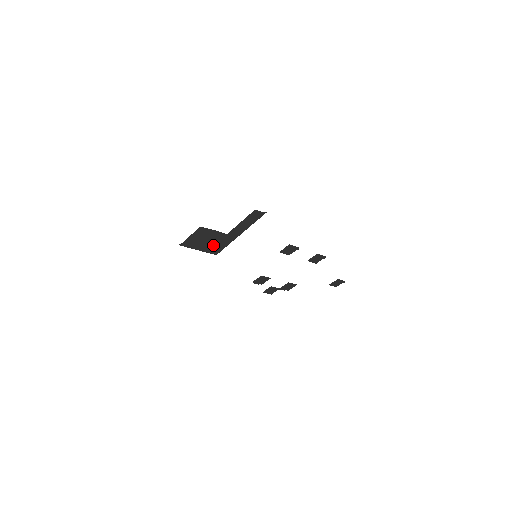
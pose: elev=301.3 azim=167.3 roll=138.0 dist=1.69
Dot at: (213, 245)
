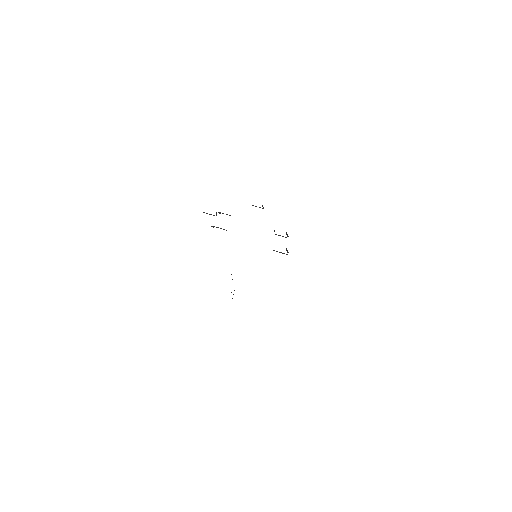
Dot at: occluded
